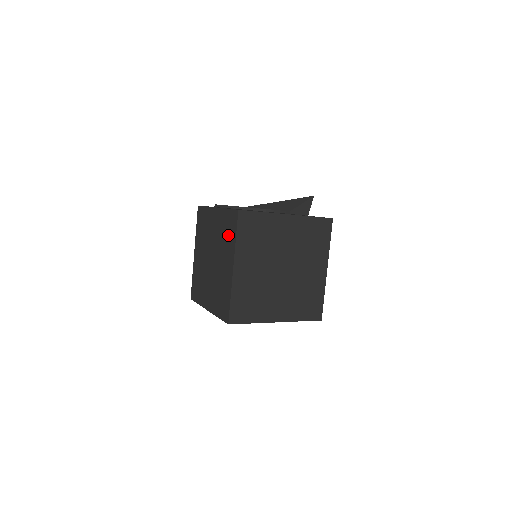
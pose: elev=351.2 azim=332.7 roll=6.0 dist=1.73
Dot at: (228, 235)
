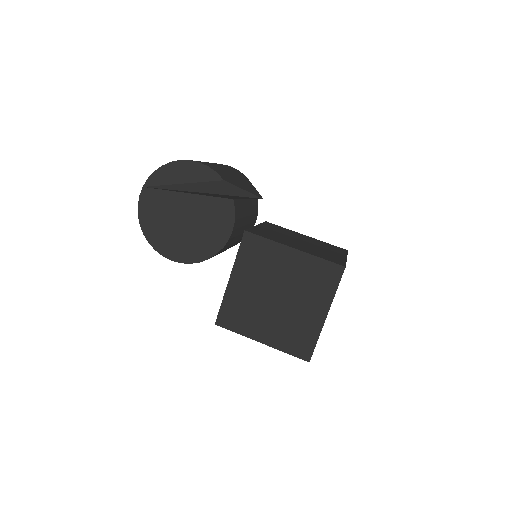
Dot at: occluded
